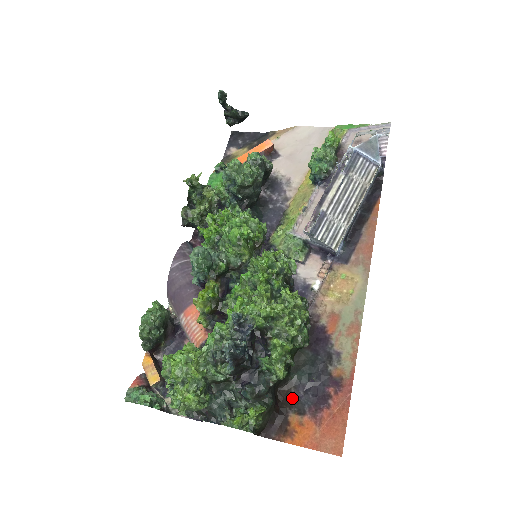
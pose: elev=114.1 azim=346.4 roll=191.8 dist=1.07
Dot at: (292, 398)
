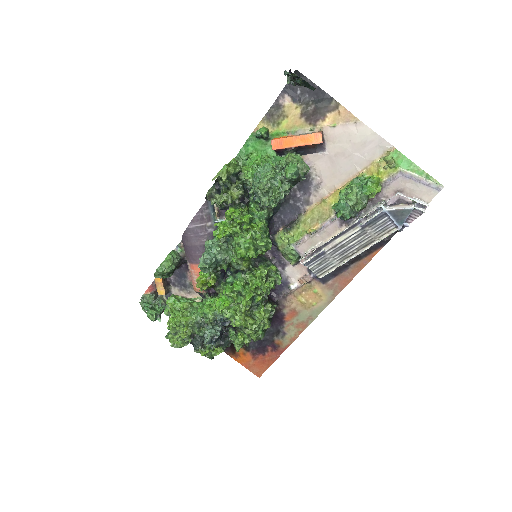
Dot at: occluded
